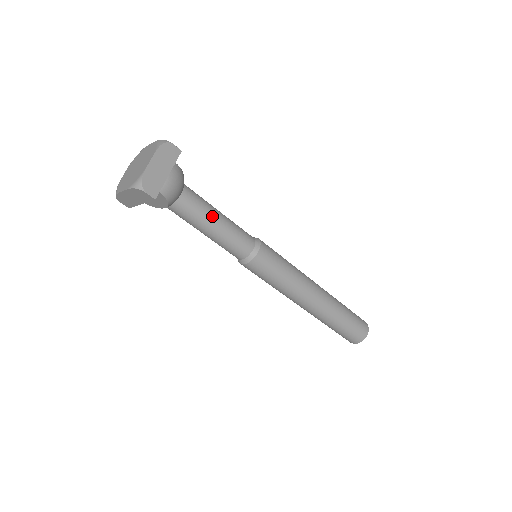
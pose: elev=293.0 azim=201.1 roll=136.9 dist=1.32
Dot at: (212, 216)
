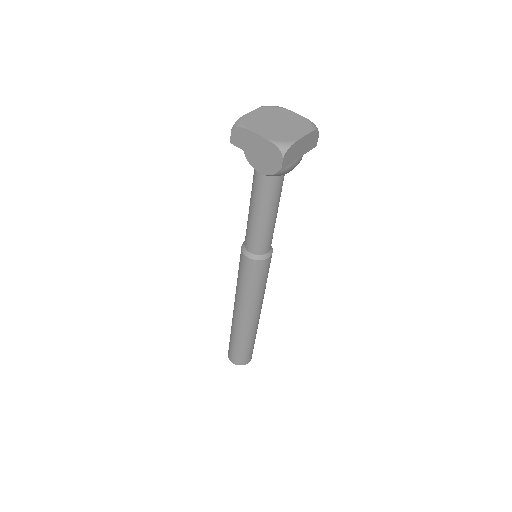
Dot at: (276, 208)
